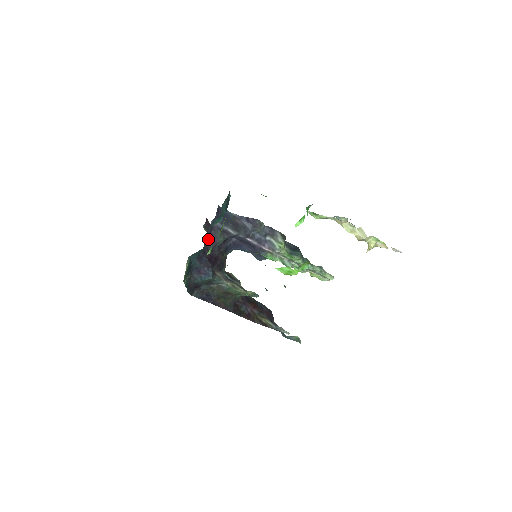
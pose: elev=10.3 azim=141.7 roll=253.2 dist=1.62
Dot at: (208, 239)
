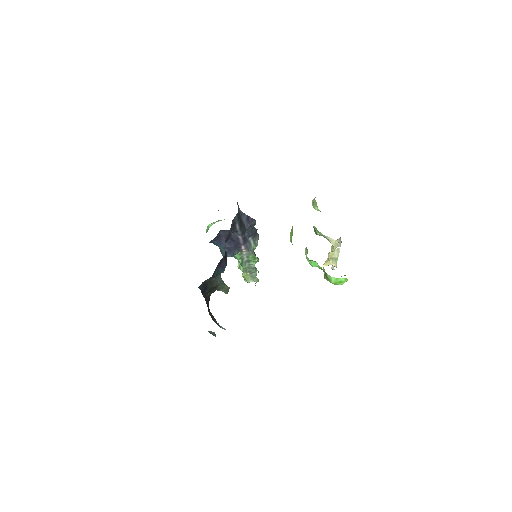
Dot at: (229, 232)
